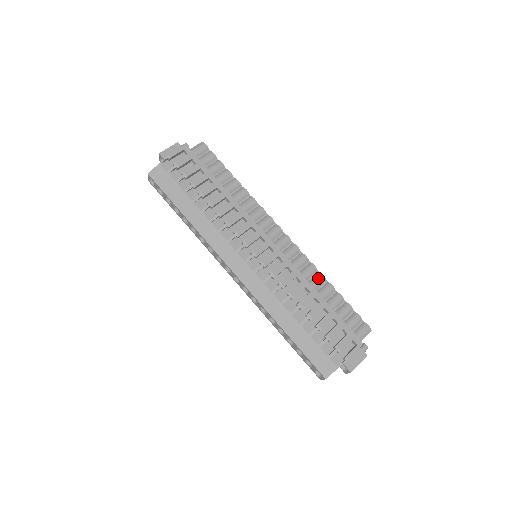
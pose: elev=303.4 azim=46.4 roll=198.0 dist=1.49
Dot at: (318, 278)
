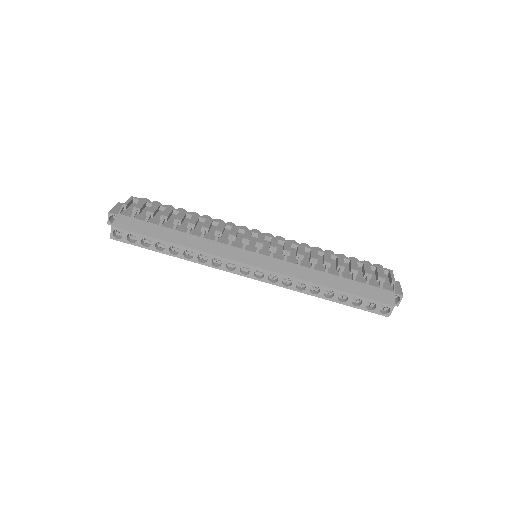
Dot at: occluded
